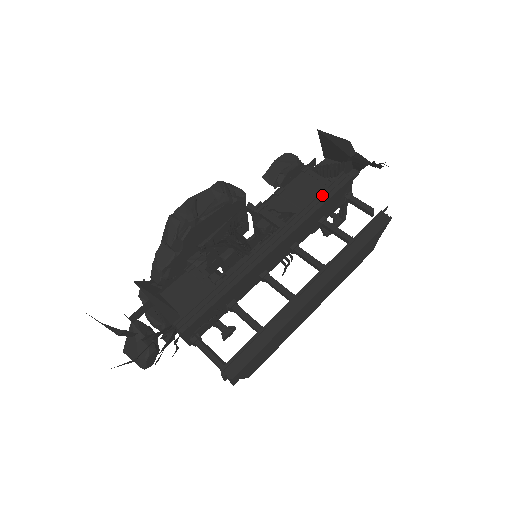
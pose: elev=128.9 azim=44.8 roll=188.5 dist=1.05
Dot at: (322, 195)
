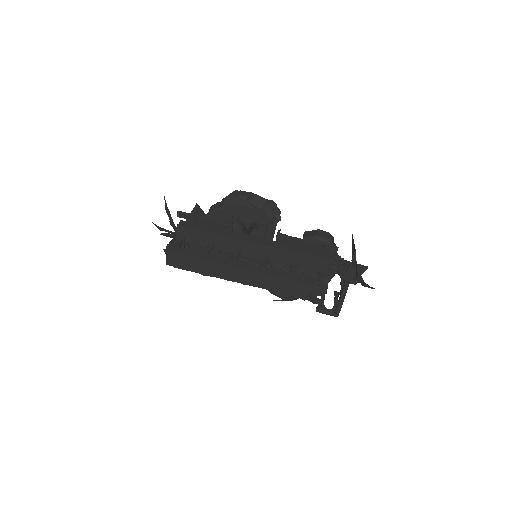
Dot at: (305, 250)
